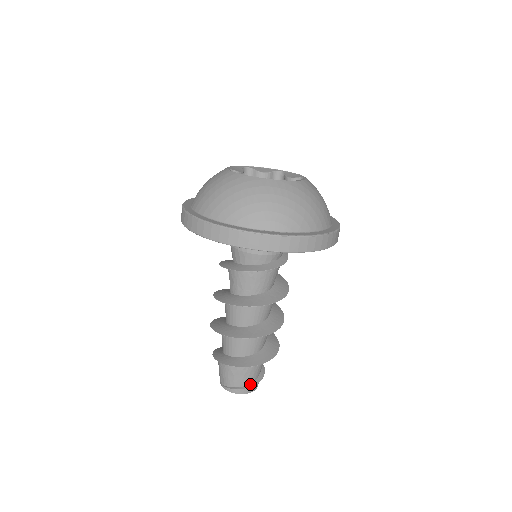
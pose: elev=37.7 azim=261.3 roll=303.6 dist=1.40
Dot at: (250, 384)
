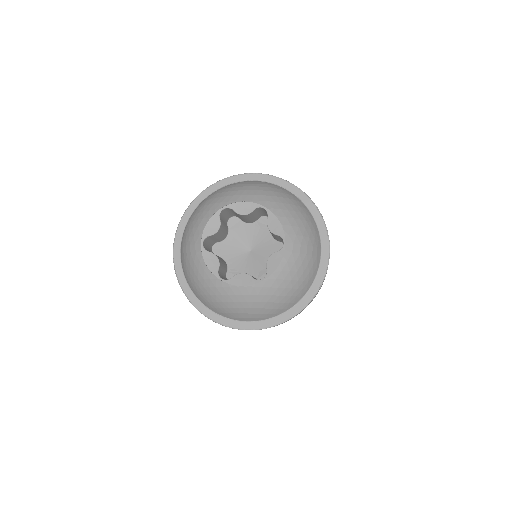
Dot at: occluded
